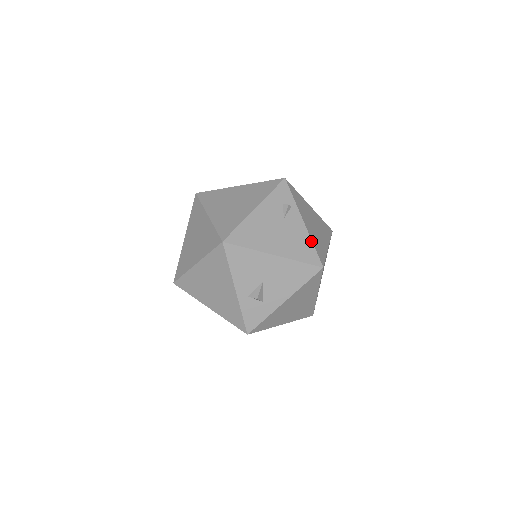
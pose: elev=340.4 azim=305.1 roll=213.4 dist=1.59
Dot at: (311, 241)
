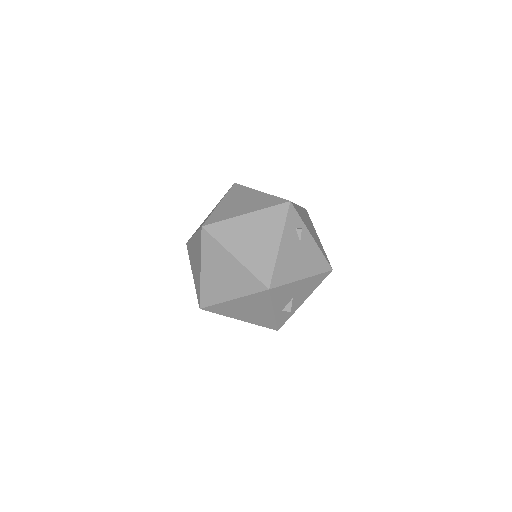
Dot at: (321, 252)
